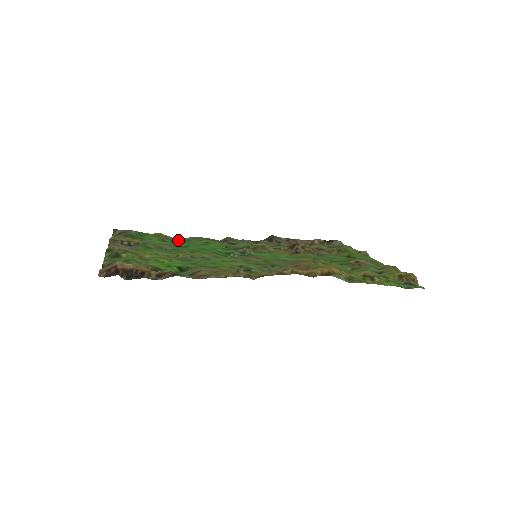
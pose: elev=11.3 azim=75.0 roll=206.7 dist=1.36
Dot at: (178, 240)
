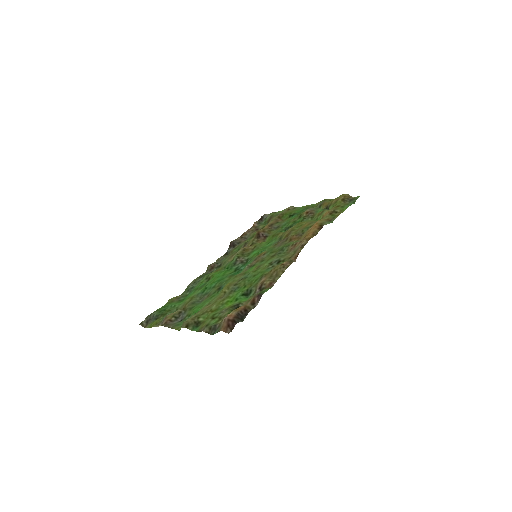
Dot at: (186, 293)
